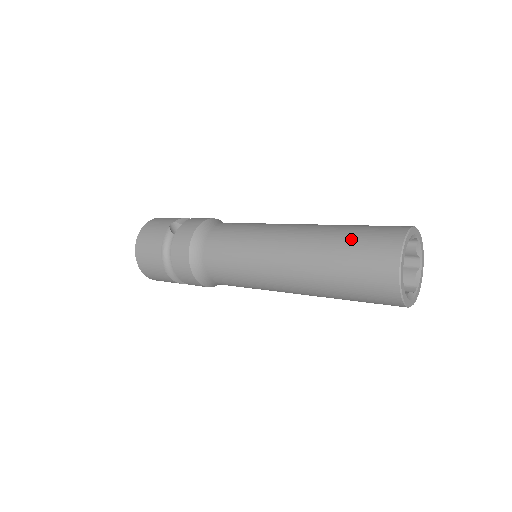
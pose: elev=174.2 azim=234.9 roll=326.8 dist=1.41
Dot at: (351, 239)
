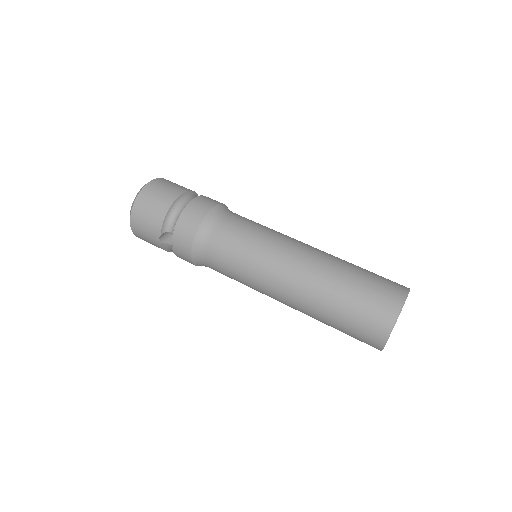
Dot at: (340, 328)
